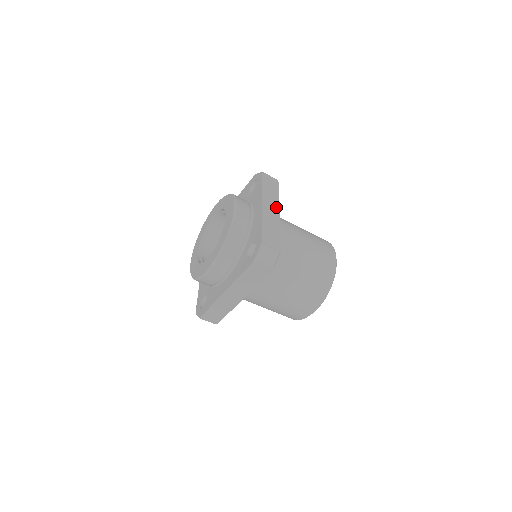
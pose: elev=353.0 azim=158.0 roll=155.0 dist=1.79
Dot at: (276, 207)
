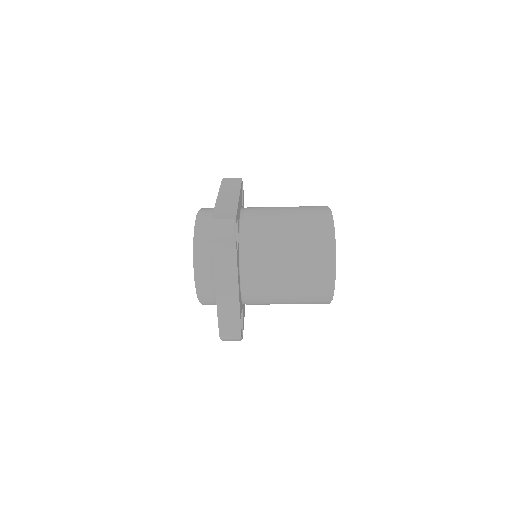
Dot at: (235, 193)
